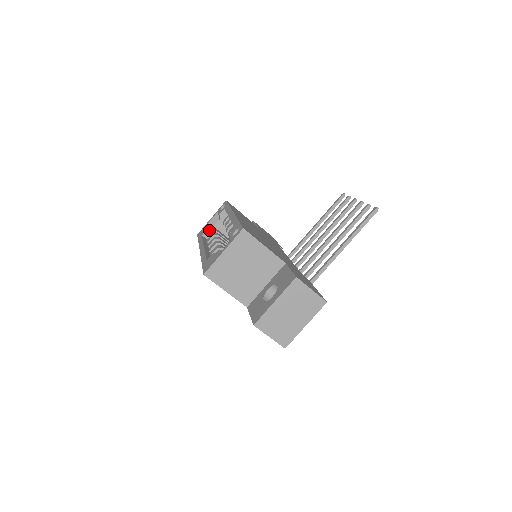
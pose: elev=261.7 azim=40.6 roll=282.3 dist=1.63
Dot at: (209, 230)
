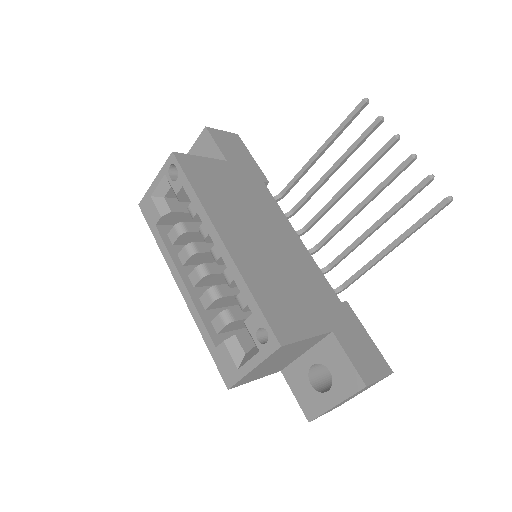
Dot at: (164, 216)
